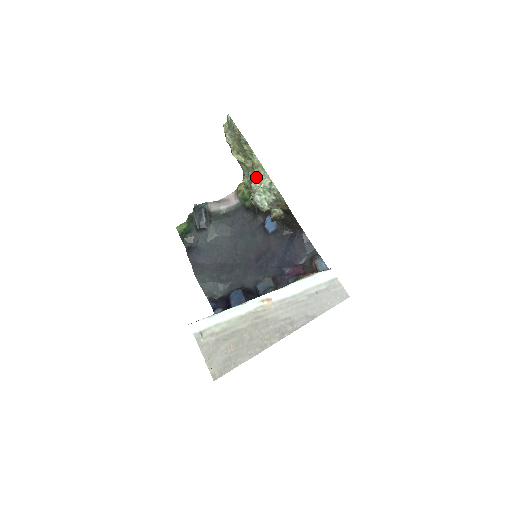
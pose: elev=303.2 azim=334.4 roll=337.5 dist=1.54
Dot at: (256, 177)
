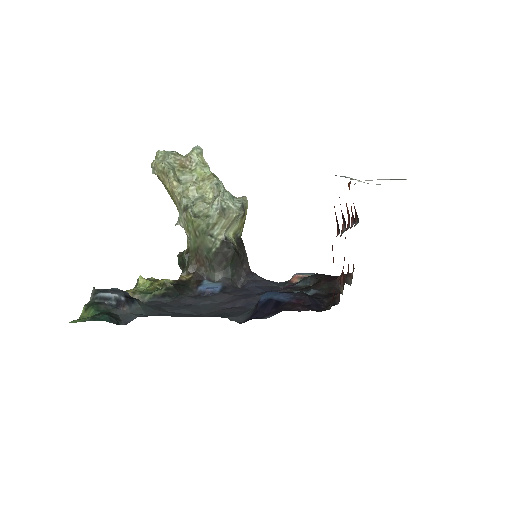
Dot at: (219, 182)
